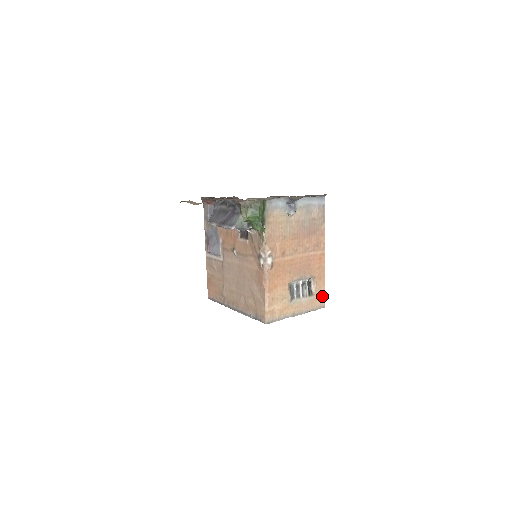
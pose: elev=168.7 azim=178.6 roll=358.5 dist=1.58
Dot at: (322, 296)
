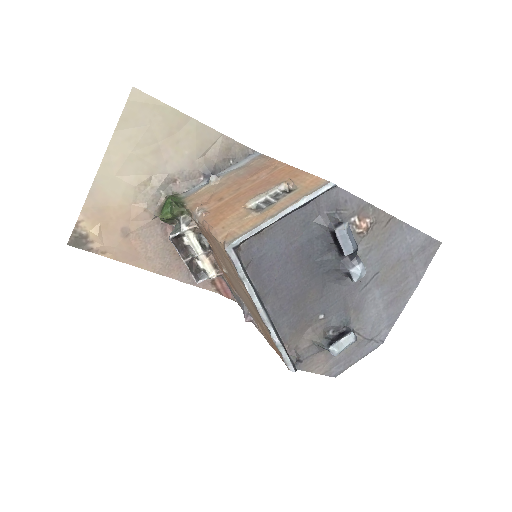
Dot at: (315, 181)
